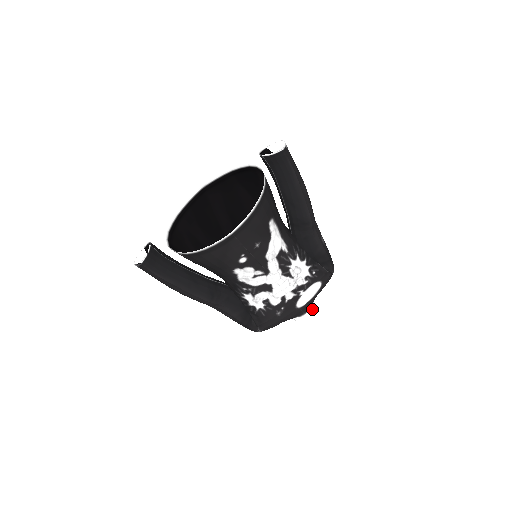
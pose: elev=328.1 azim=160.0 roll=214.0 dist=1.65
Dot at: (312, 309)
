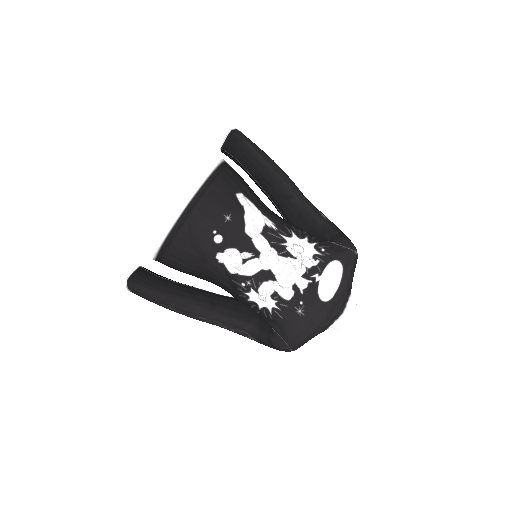
Dot at: (352, 308)
